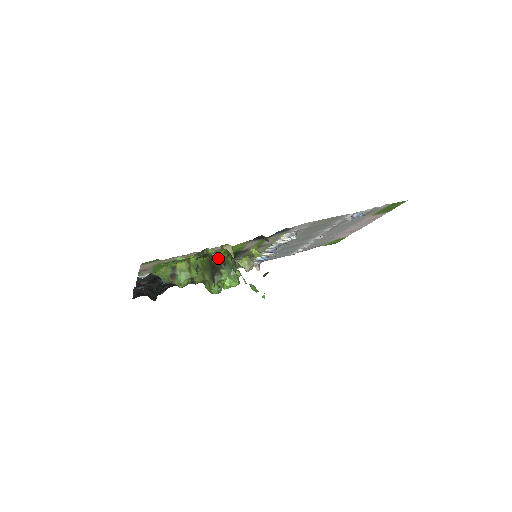
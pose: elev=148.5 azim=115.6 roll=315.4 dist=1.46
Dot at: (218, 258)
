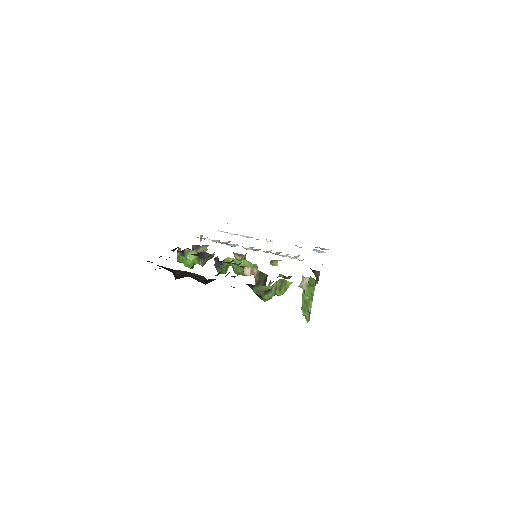
Dot at: (288, 278)
